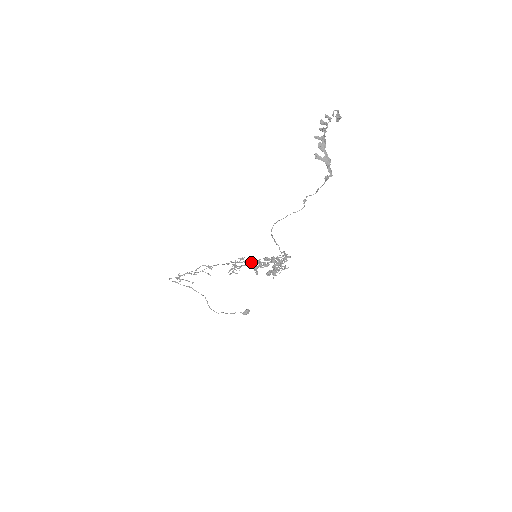
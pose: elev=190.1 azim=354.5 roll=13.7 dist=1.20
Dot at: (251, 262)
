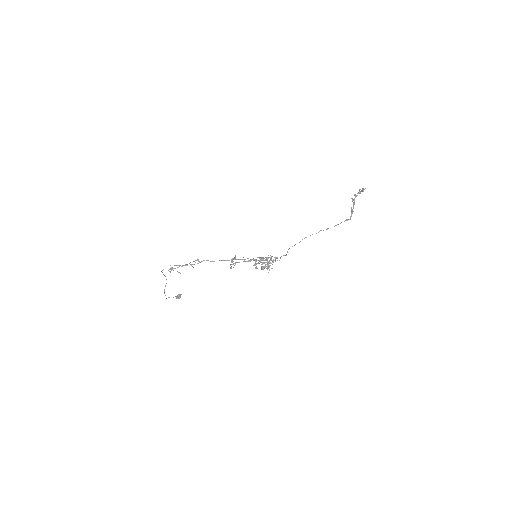
Dot at: (249, 260)
